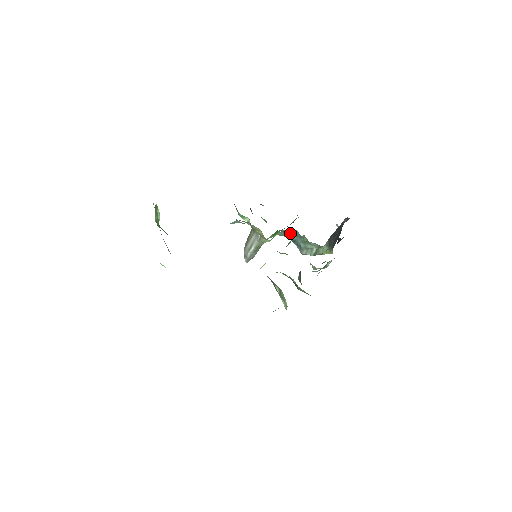
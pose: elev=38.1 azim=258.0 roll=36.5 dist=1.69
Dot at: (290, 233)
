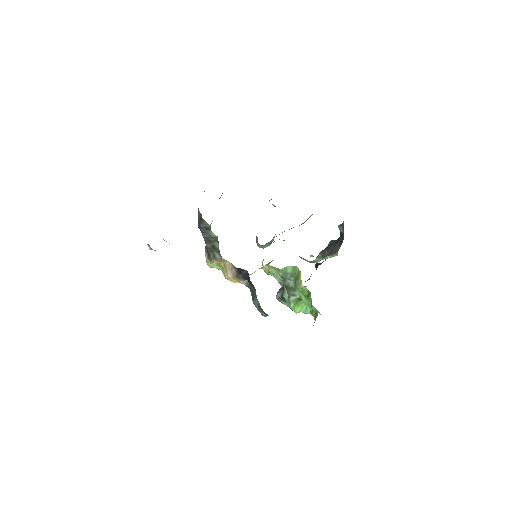
Dot at: occluded
